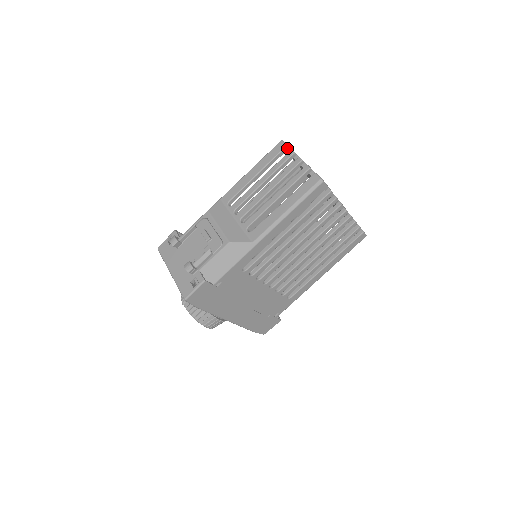
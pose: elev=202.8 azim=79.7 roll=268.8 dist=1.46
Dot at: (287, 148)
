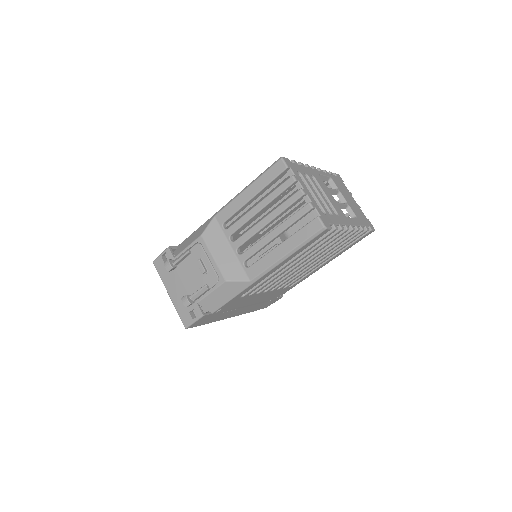
Dot at: (288, 169)
